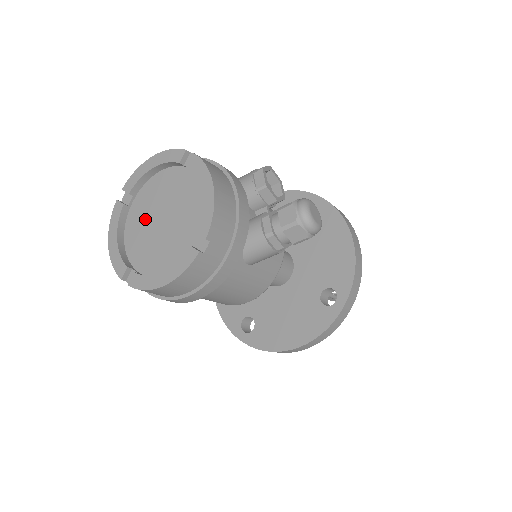
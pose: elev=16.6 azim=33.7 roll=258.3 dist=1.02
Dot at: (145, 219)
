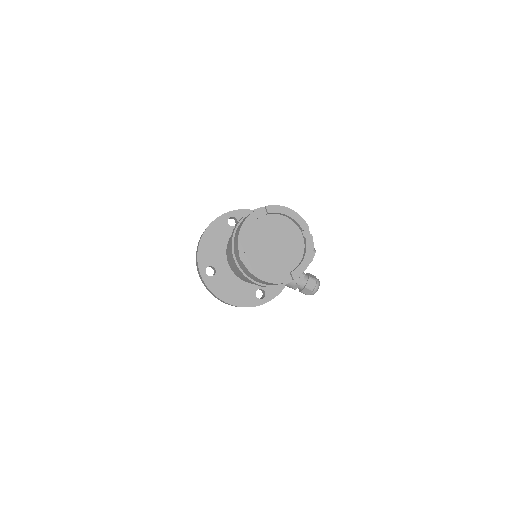
Dot at: (266, 233)
